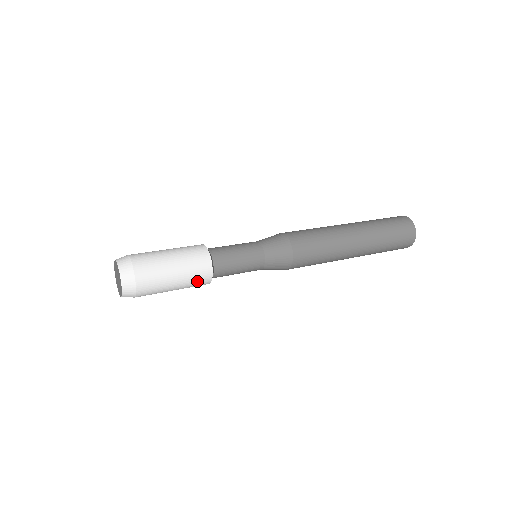
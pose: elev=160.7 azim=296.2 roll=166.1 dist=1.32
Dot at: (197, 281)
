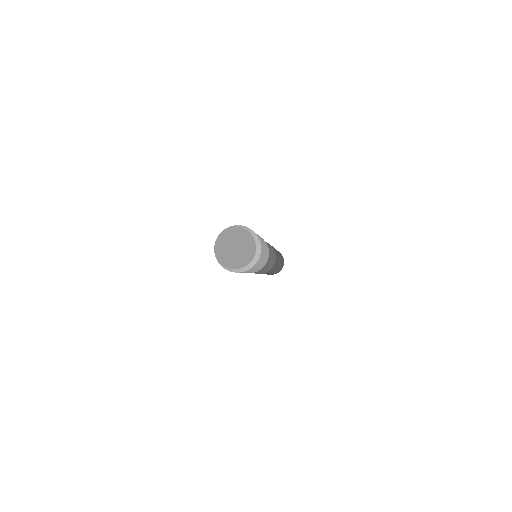
Dot at: occluded
